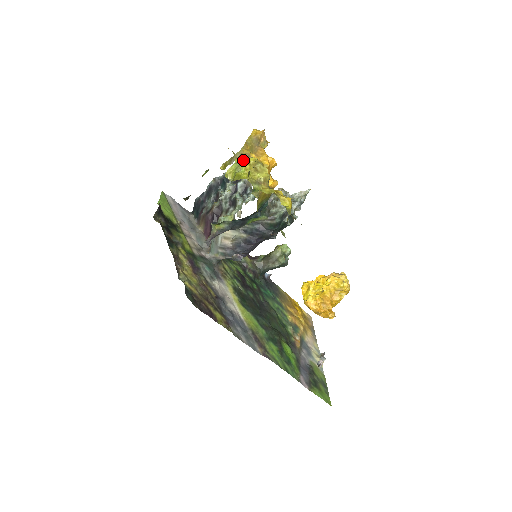
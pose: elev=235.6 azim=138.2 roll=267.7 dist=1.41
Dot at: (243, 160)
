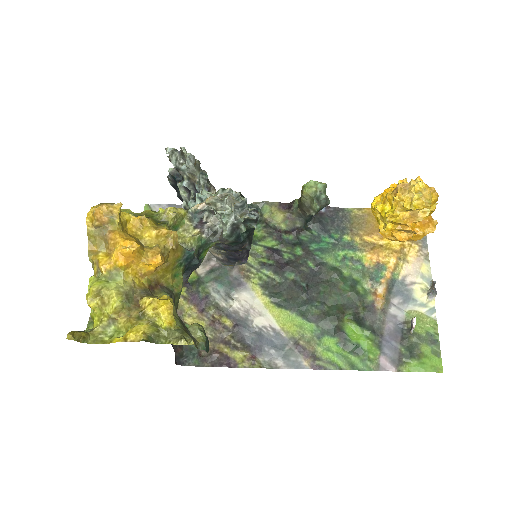
Dot at: occluded
